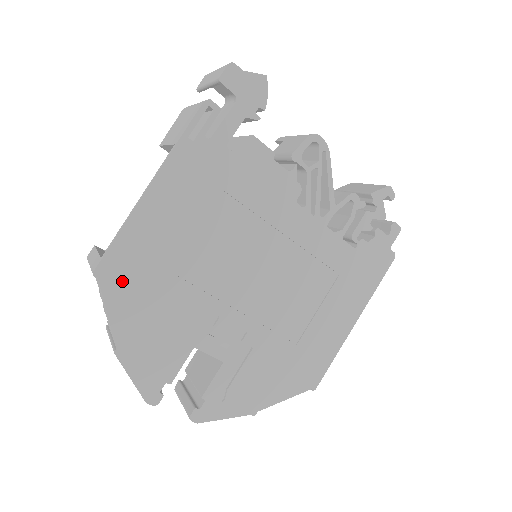
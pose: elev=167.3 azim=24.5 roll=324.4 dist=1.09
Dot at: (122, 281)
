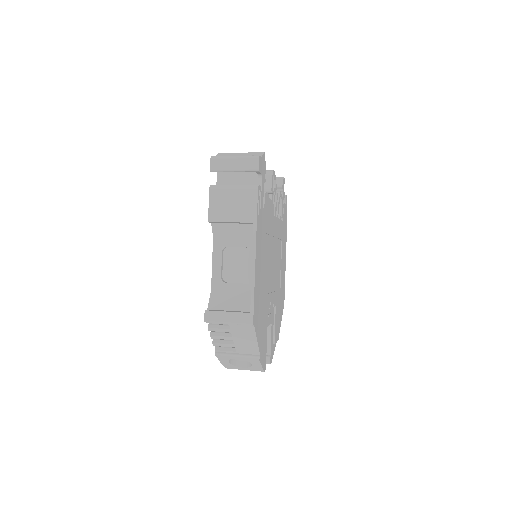
Dot at: (257, 318)
